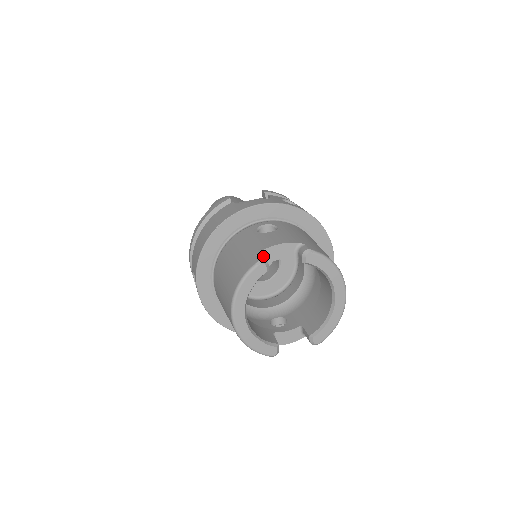
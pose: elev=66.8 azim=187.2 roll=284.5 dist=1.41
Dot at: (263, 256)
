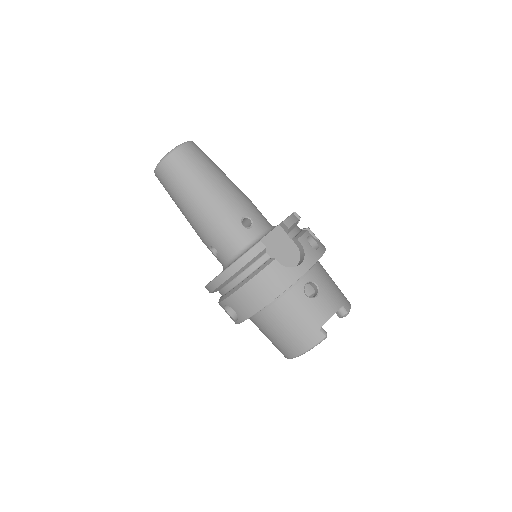
Dot at: occluded
